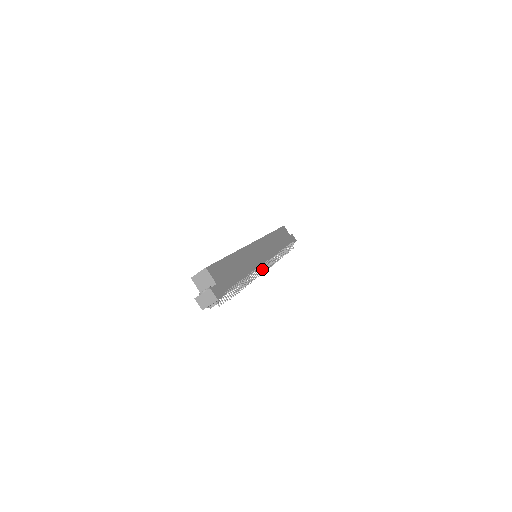
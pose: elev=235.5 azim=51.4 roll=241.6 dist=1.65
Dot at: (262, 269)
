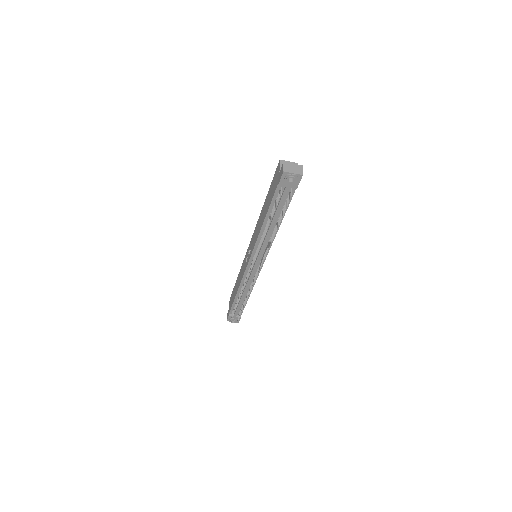
Dot at: (250, 270)
